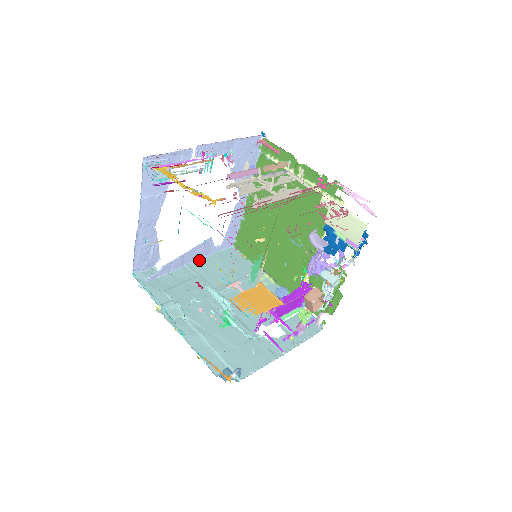
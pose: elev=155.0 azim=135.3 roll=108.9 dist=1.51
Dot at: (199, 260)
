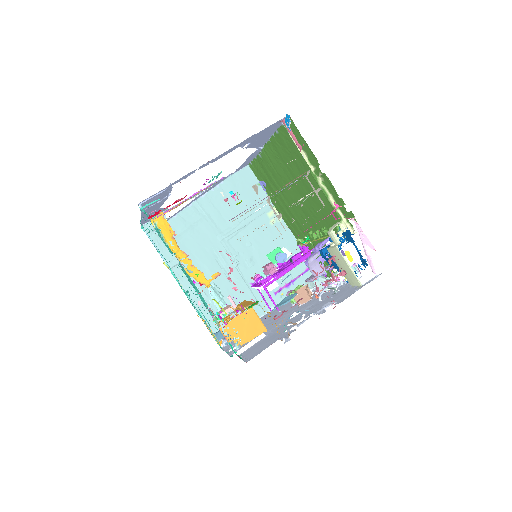
Dot at: (209, 191)
